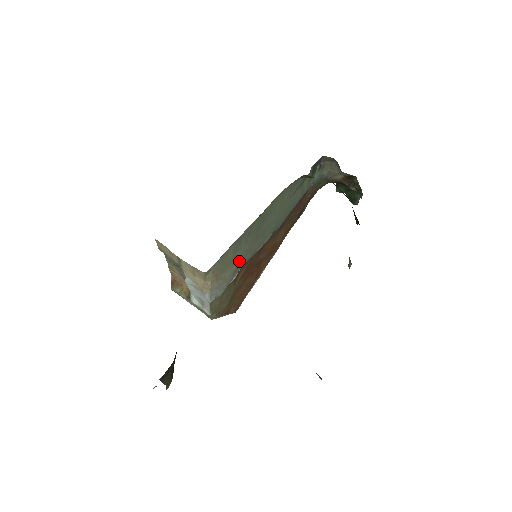
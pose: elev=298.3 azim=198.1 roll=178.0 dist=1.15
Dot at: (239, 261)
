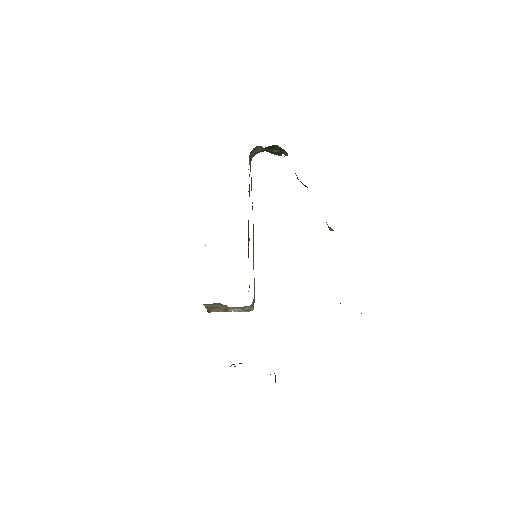
Dot at: occluded
